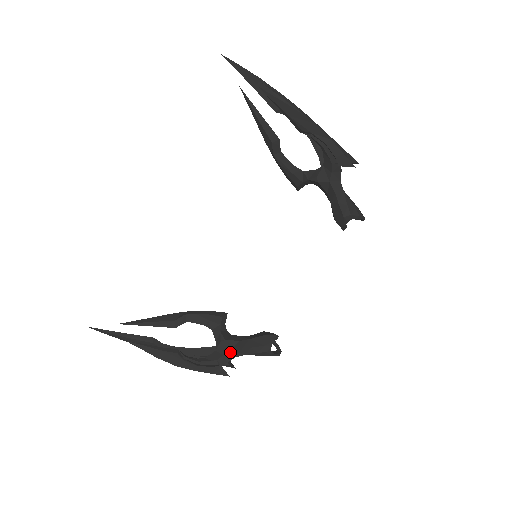
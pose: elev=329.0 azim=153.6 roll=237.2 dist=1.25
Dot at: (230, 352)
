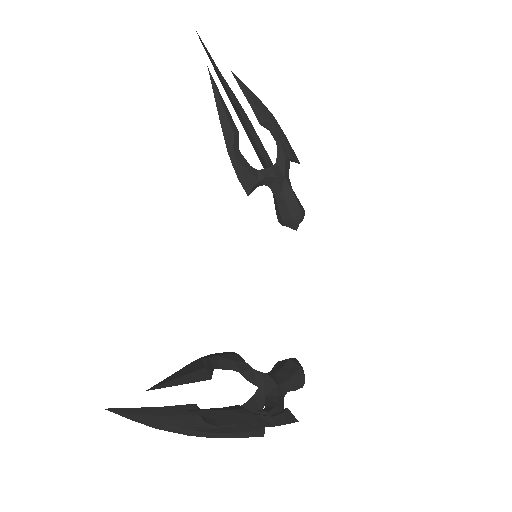
Dot at: (279, 390)
